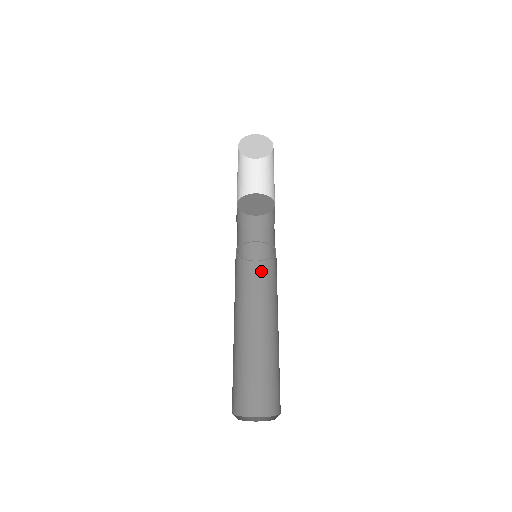
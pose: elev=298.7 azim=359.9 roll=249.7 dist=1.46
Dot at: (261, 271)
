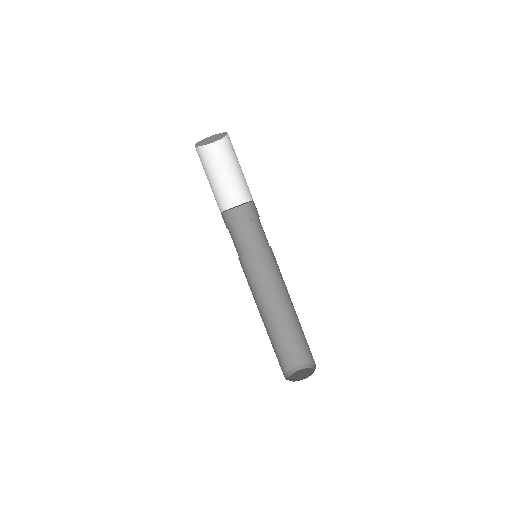
Dot at: (268, 256)
